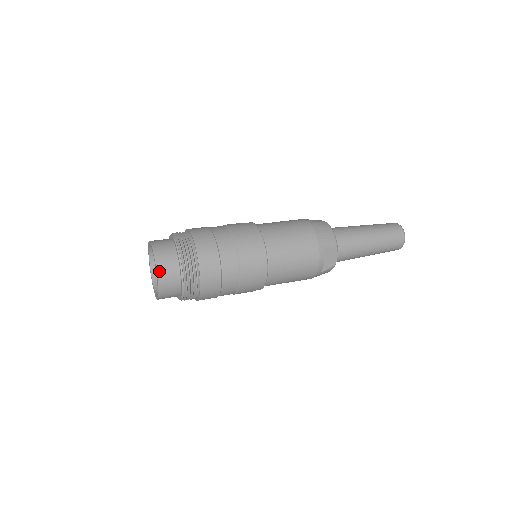
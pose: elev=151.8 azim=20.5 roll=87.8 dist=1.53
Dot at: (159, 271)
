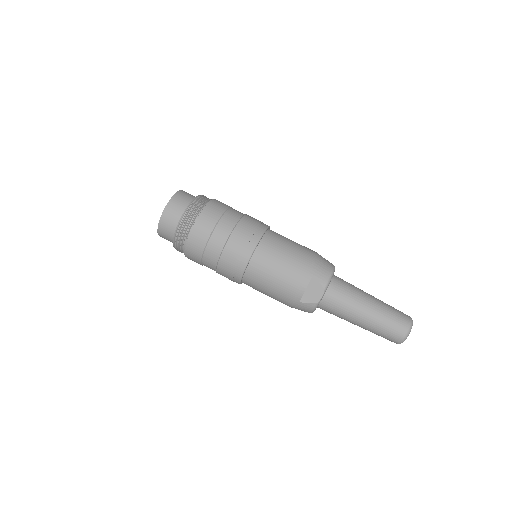
Dot at: (168, 206)
